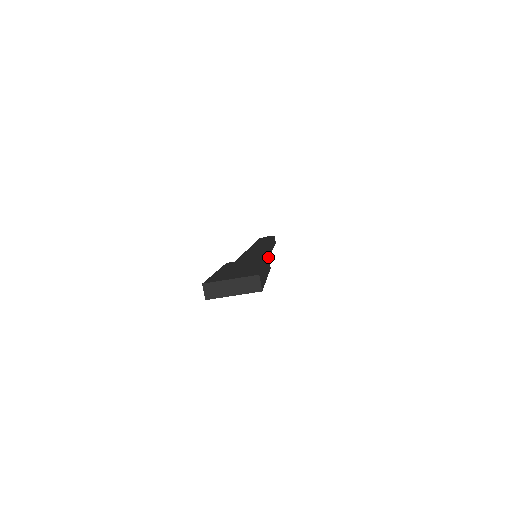
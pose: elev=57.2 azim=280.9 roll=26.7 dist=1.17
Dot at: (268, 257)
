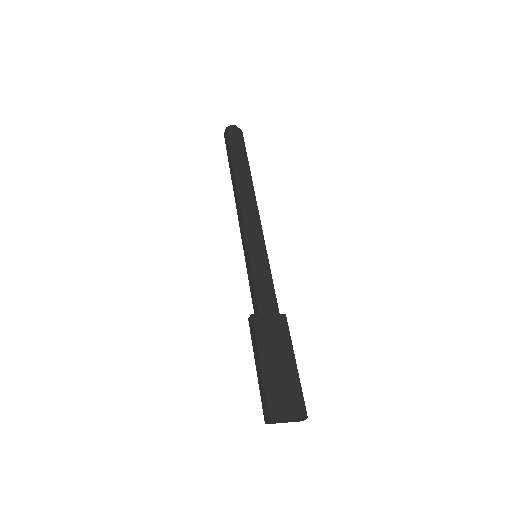
Dot at: (286, 318)
